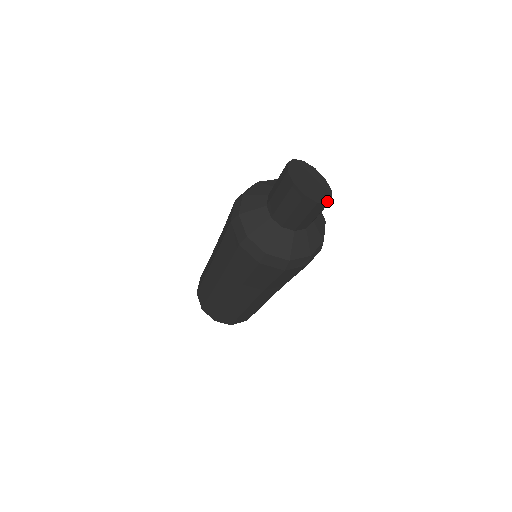
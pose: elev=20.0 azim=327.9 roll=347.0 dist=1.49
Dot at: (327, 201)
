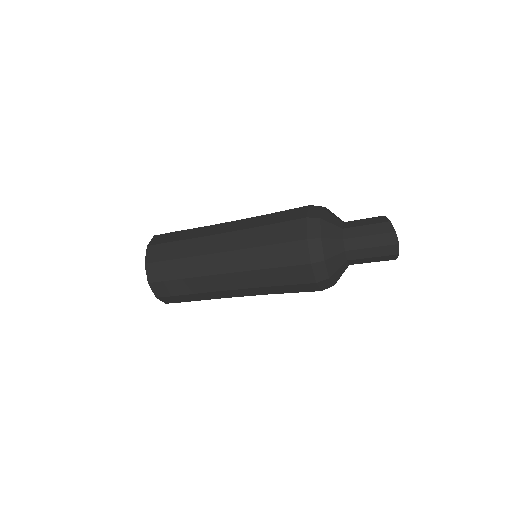
Dot at: occluded
